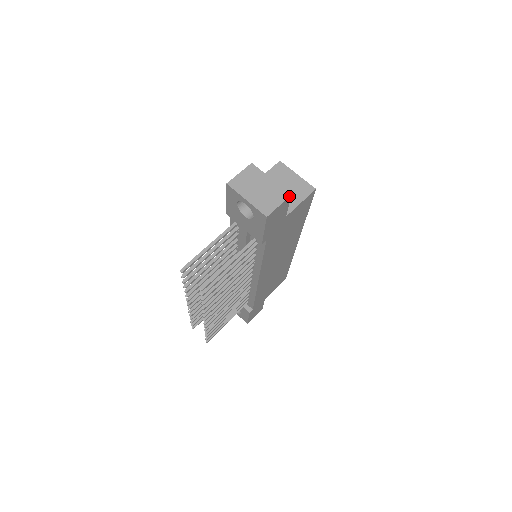
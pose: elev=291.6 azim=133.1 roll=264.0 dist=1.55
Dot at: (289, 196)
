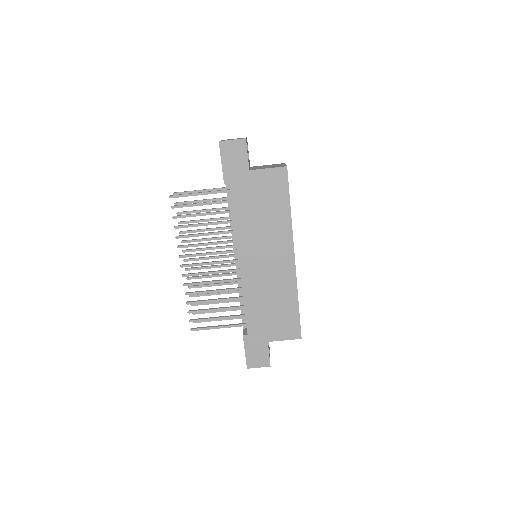
Dot at: (244, 138)
